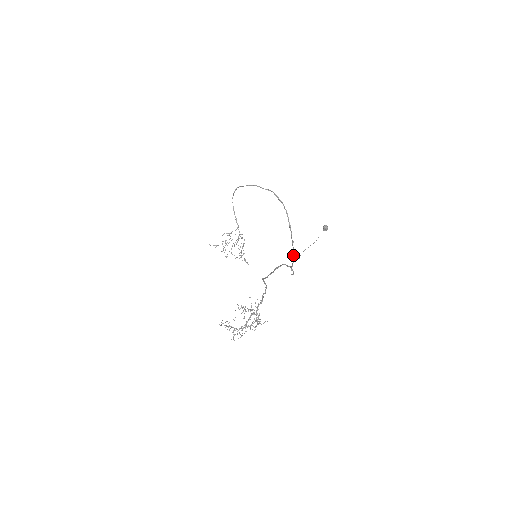
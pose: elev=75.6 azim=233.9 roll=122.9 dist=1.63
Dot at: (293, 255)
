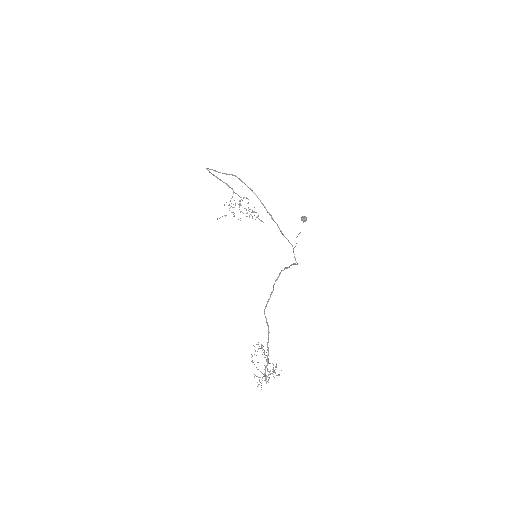
Dot at: occluded
